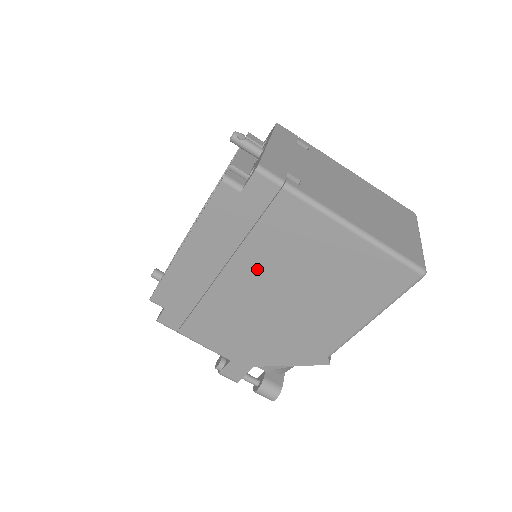
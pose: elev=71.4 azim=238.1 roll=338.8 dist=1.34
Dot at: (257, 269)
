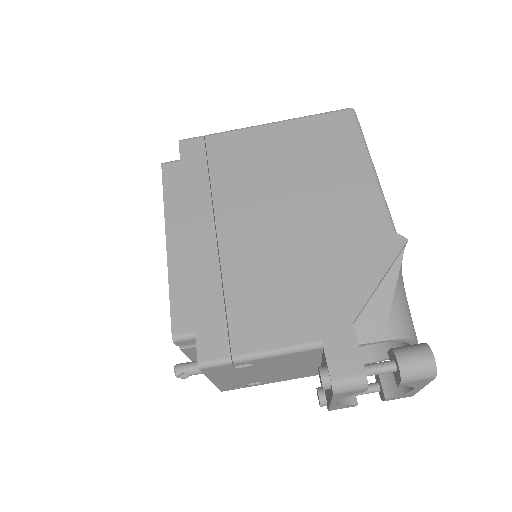
Dot at: (242, 204)
